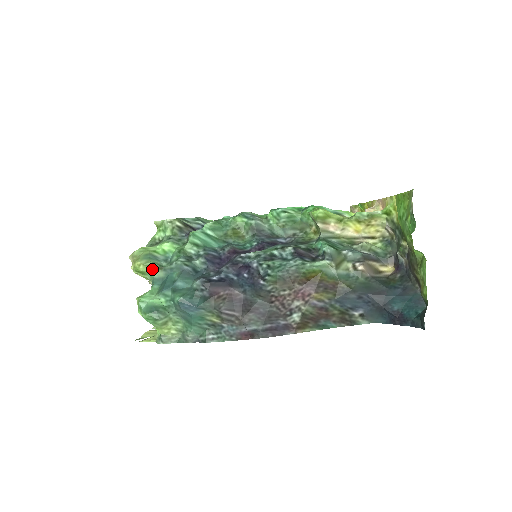
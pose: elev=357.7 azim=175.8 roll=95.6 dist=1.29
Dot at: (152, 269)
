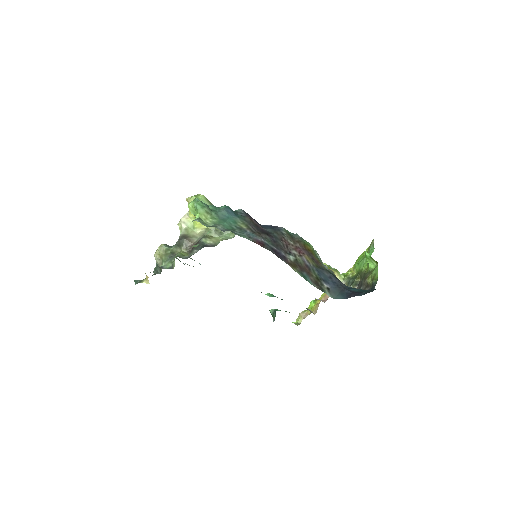
Dot at: (206, 201)
